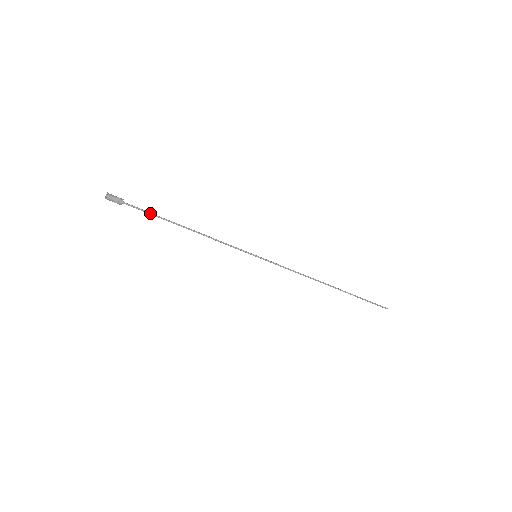
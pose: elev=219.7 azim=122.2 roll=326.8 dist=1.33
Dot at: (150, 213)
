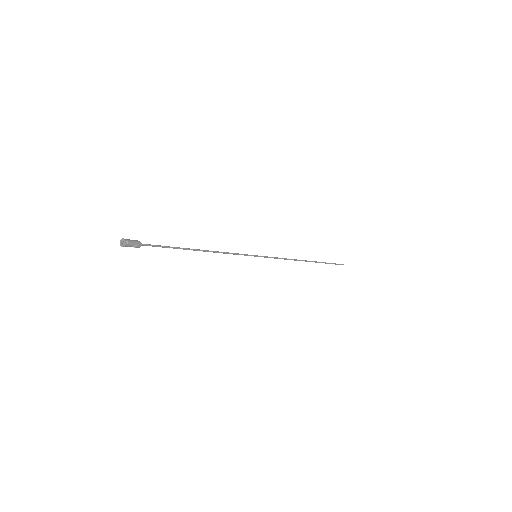
Dot at: occluded
